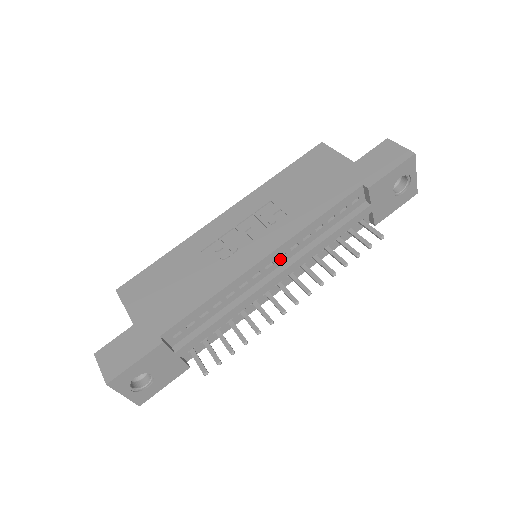
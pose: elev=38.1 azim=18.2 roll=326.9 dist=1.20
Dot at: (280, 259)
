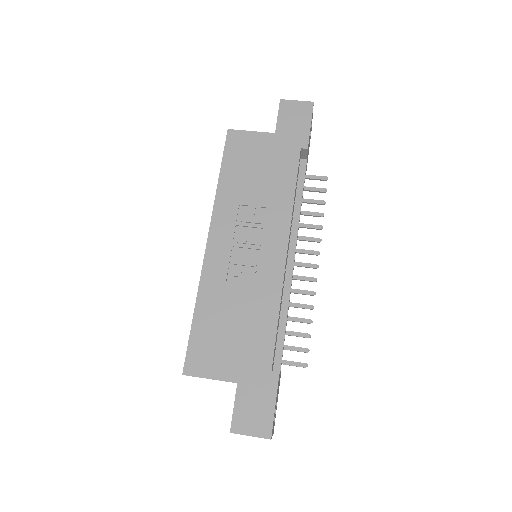
Dot at: (288, 245)
